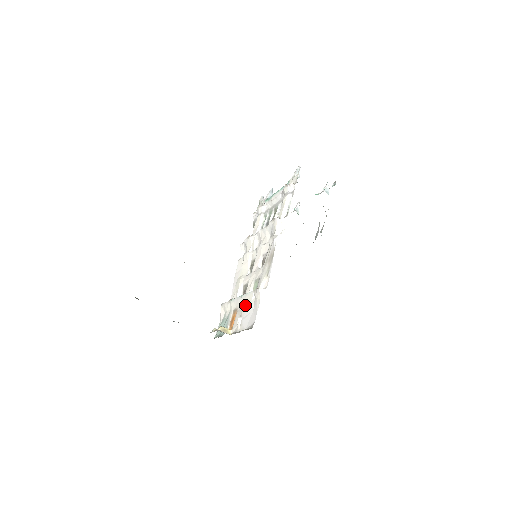
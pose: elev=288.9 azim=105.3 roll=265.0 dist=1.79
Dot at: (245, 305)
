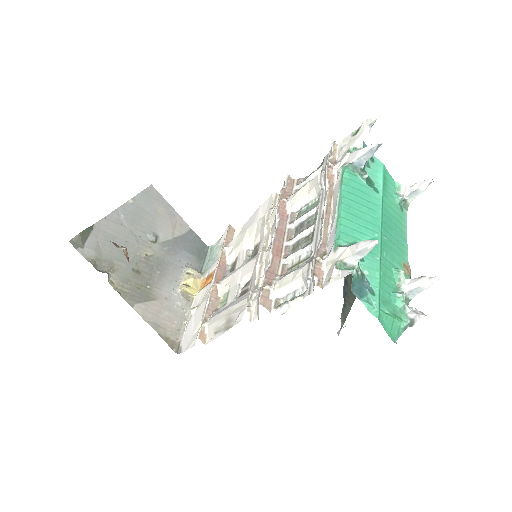
Dot at: (201, 308)
